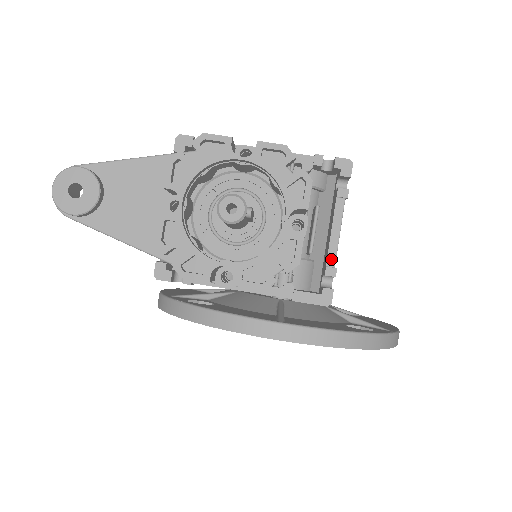
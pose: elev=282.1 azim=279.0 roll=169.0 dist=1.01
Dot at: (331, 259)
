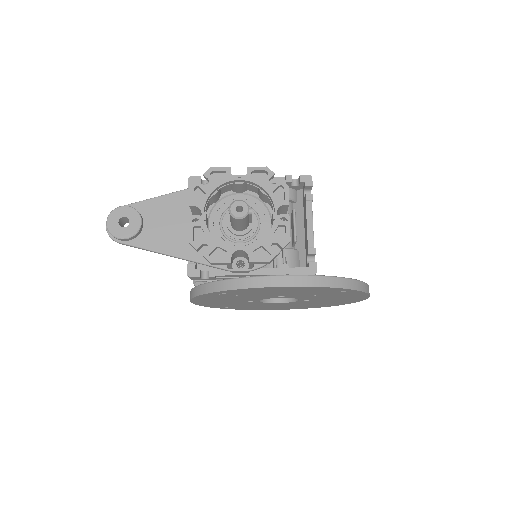
Dot at: (310, 242)
